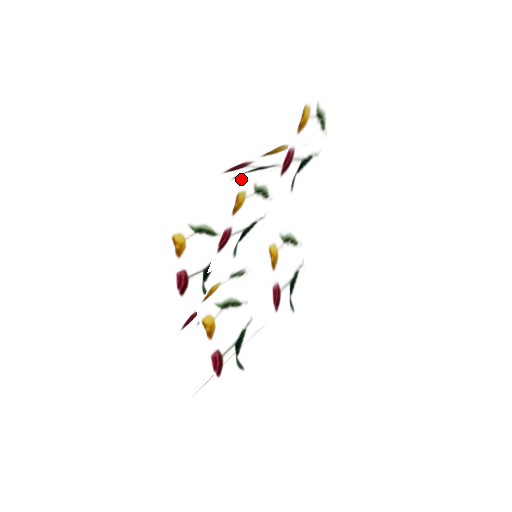
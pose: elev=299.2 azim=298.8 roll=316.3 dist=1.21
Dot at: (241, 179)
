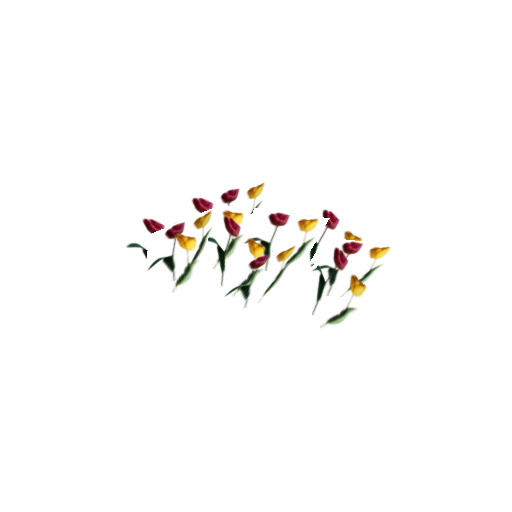
Dot at: occluded
